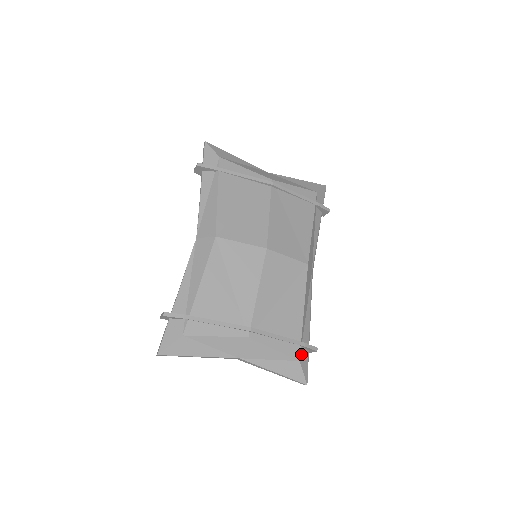
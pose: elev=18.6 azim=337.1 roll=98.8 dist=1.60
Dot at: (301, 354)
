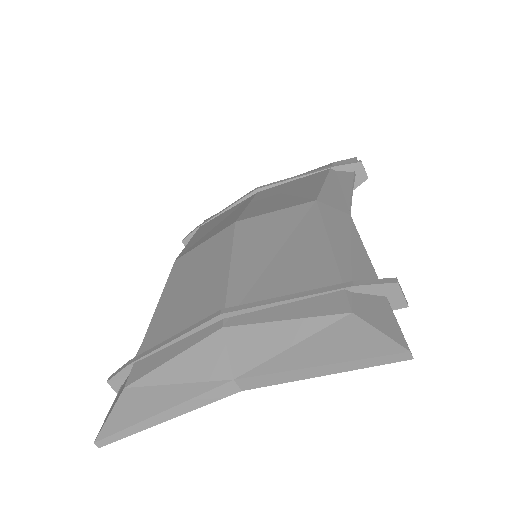
Dot at: (356, 303)
